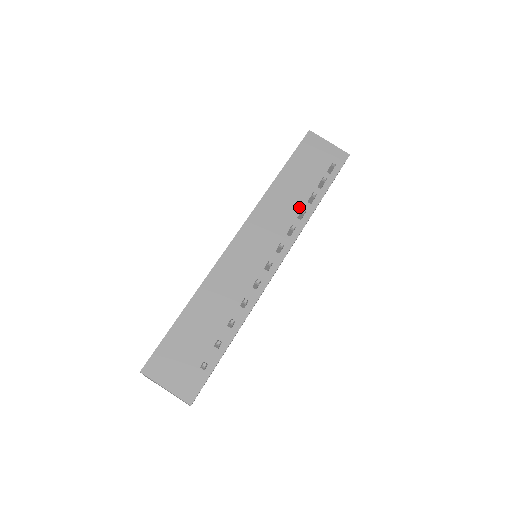
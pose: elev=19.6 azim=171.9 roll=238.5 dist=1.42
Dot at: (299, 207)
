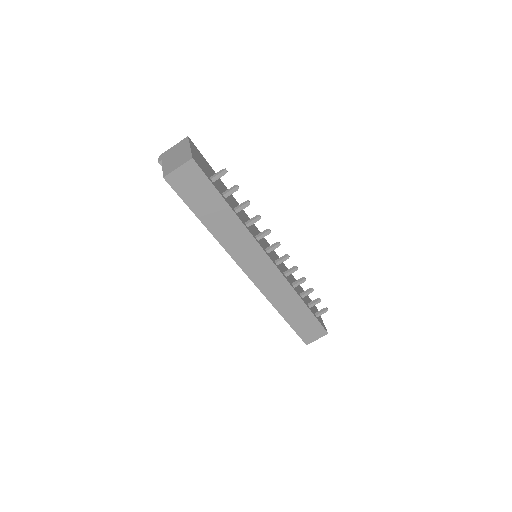
Dot at: (295, 287)
